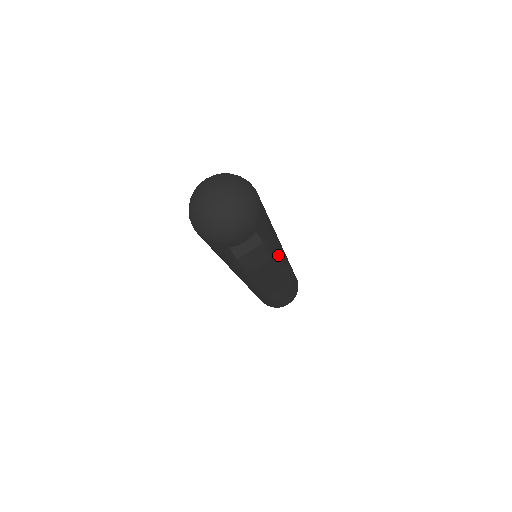
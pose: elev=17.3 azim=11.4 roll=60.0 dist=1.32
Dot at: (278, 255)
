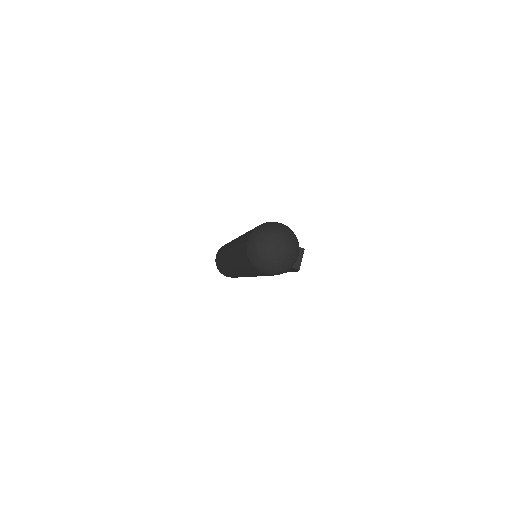
Dot at: occluded
